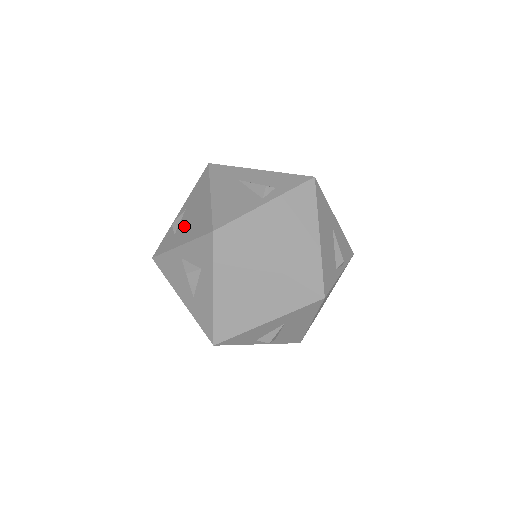
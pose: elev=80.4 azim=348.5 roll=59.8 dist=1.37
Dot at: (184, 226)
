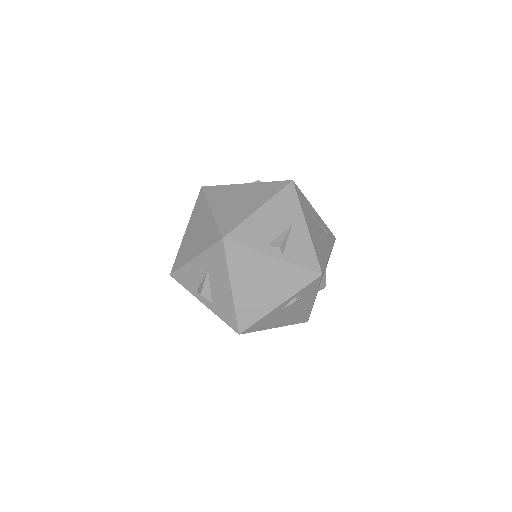
Dot at: occluded
